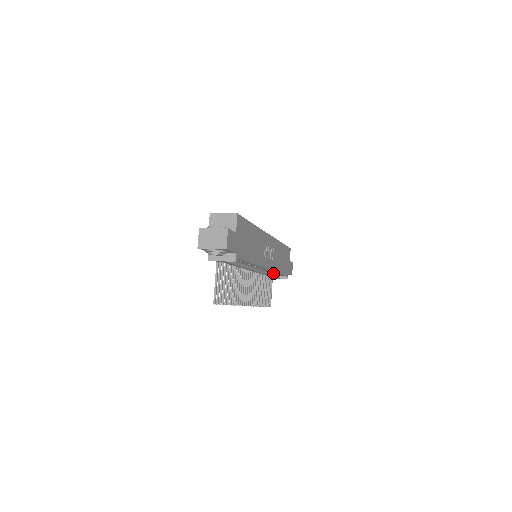
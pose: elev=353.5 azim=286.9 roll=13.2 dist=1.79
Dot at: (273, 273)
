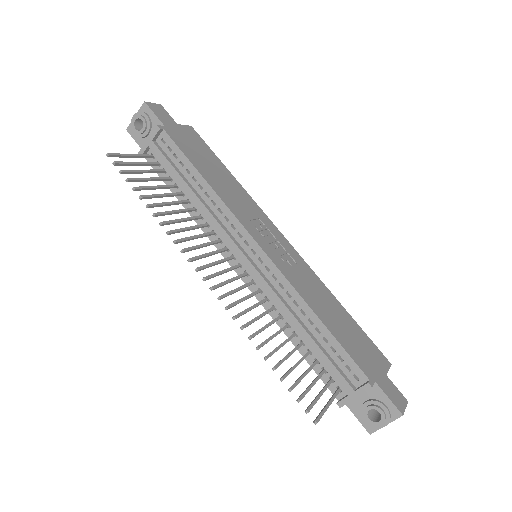
Dot at: (311, 328)
